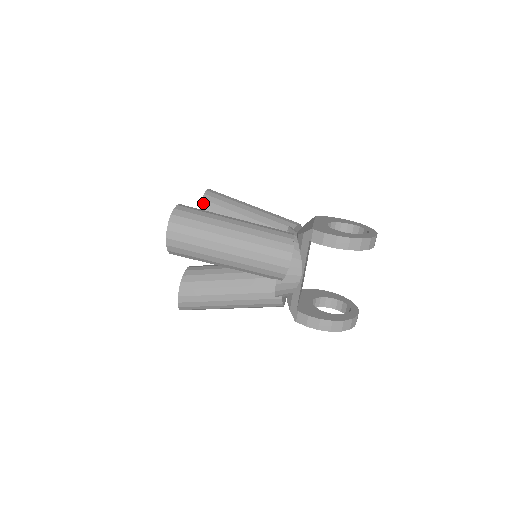
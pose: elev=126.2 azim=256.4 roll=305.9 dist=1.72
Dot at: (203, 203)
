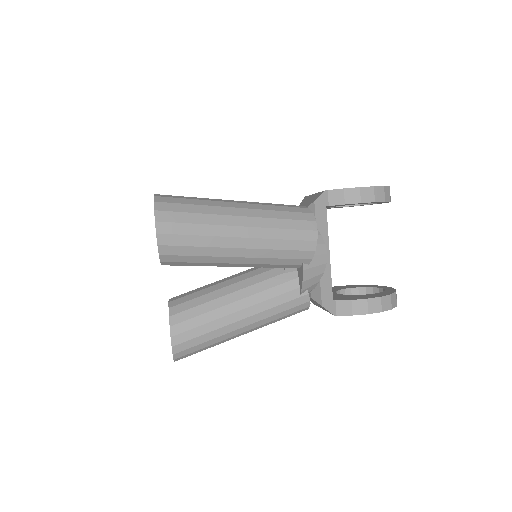
Dot at: occluded
